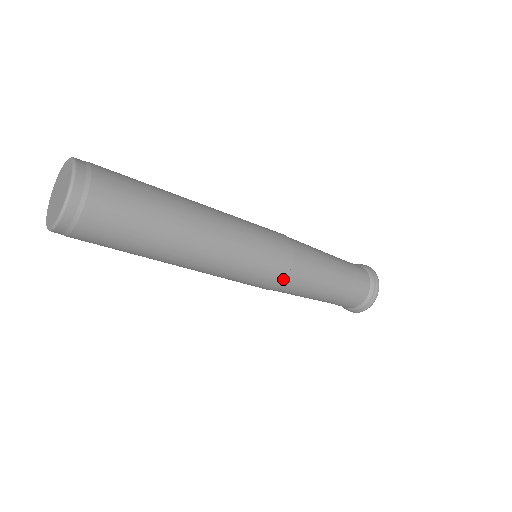
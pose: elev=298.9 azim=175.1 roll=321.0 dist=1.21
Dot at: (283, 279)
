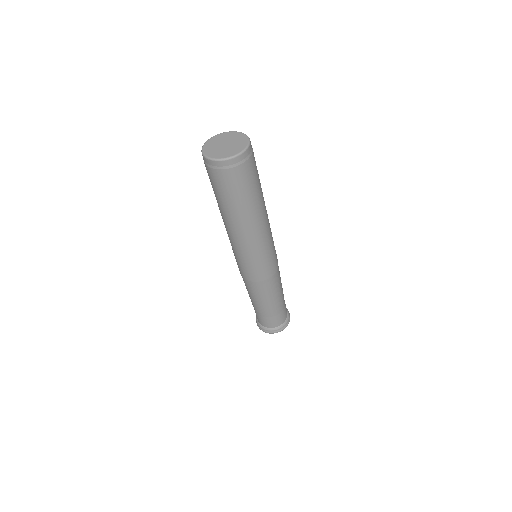
Dot at: (250, 280)
